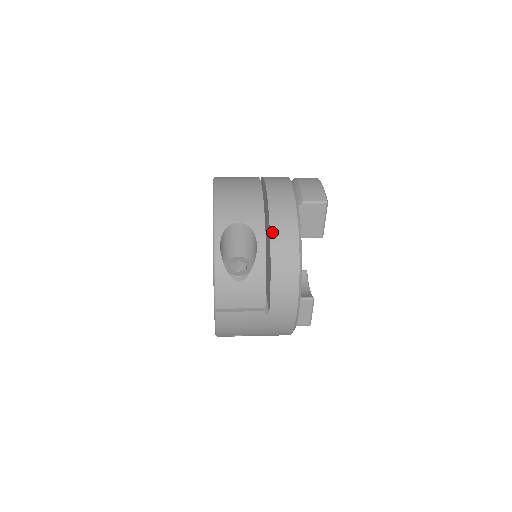
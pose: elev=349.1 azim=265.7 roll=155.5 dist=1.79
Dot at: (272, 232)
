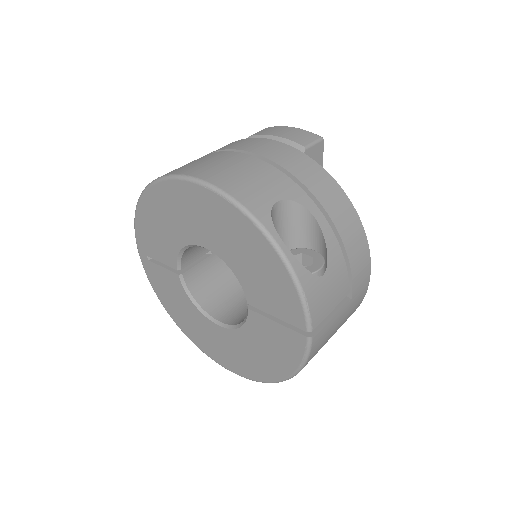
Dot at: (315, 194)
